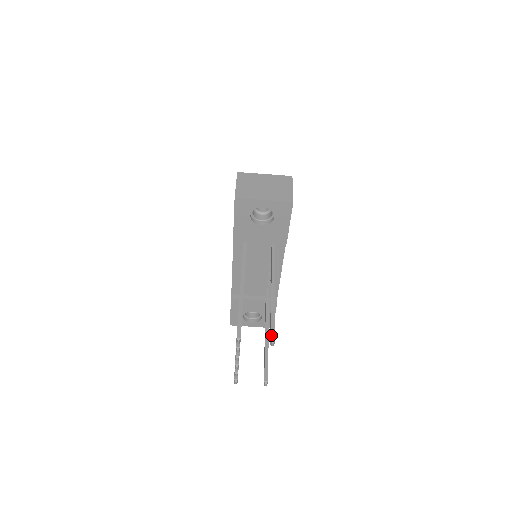
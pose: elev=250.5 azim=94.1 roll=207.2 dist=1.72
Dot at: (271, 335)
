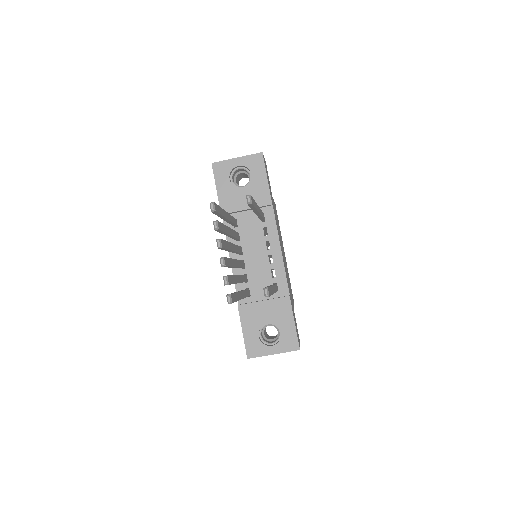
Dot at: occluded
